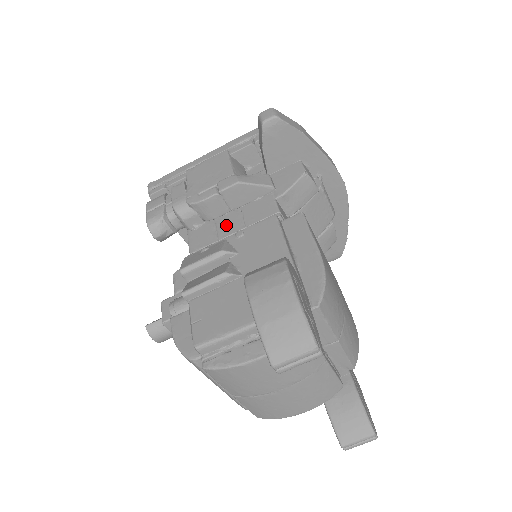
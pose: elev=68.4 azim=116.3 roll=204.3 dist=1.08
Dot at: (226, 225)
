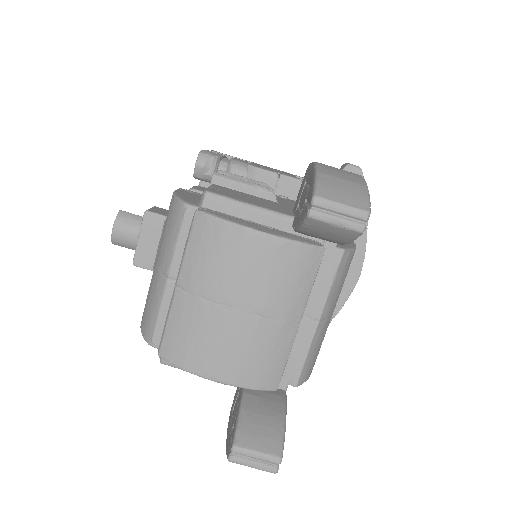
Dot at: occluded
